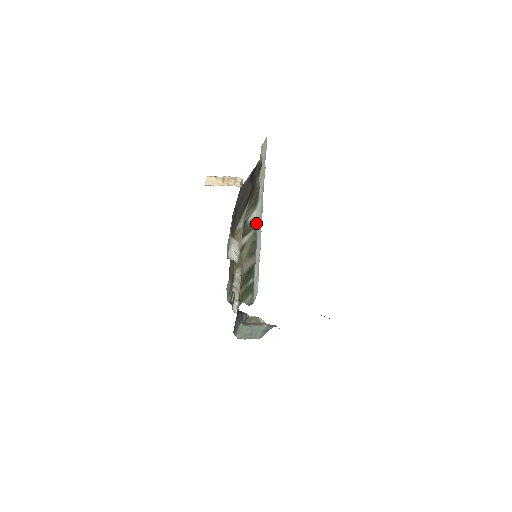
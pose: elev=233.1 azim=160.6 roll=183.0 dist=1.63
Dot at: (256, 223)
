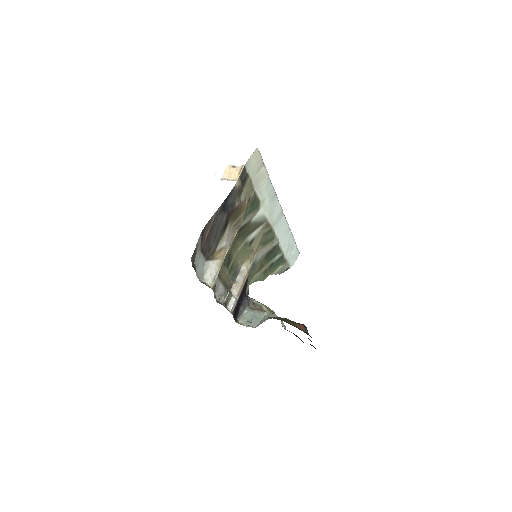
Dot at: (266, 218)
